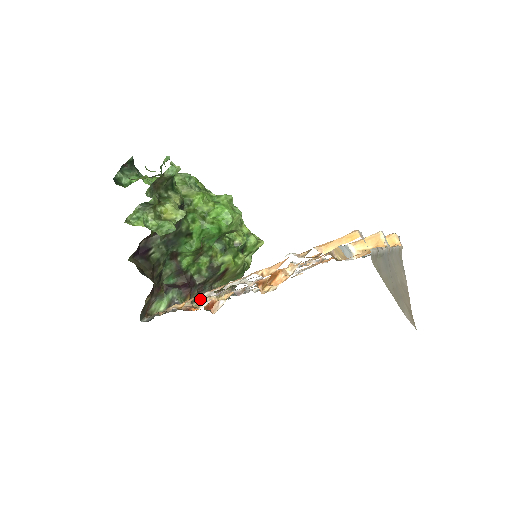
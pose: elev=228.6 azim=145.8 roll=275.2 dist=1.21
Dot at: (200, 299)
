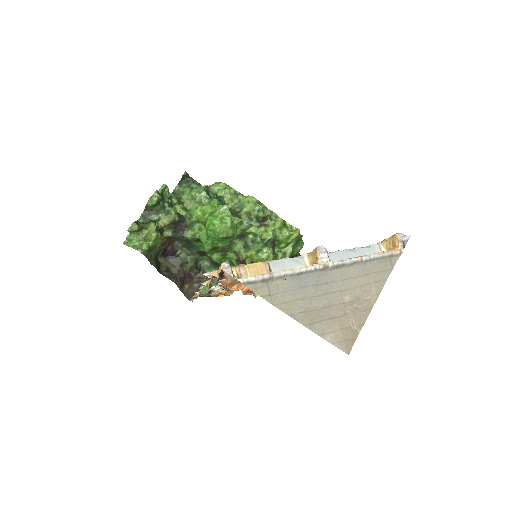
Dot at: (198, 293)
